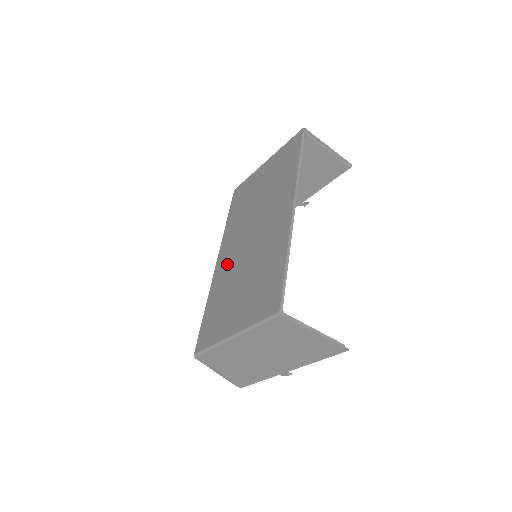
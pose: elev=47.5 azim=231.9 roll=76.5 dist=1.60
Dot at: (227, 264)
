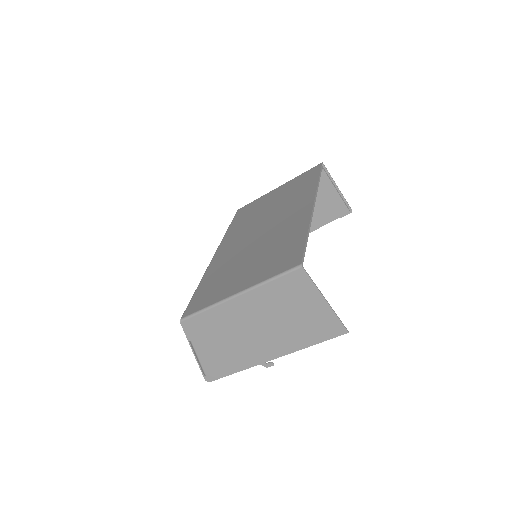
Dot at: (229, 252)
